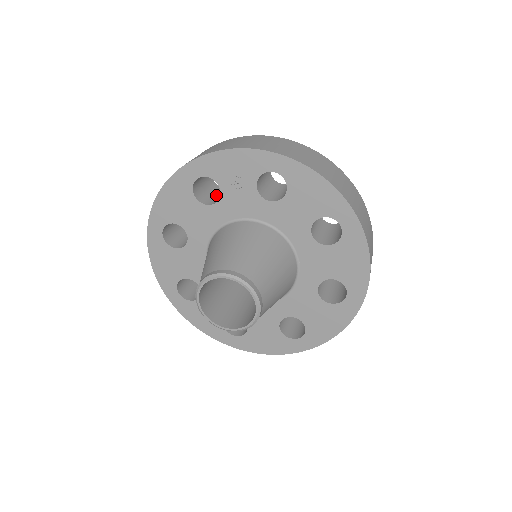
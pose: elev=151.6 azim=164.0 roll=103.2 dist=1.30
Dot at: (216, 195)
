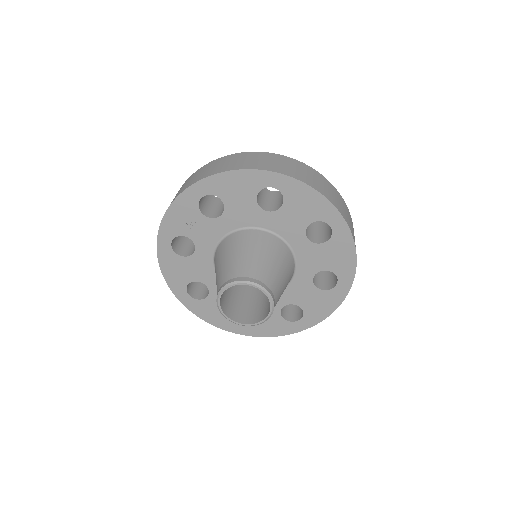
Dot at: occluded
